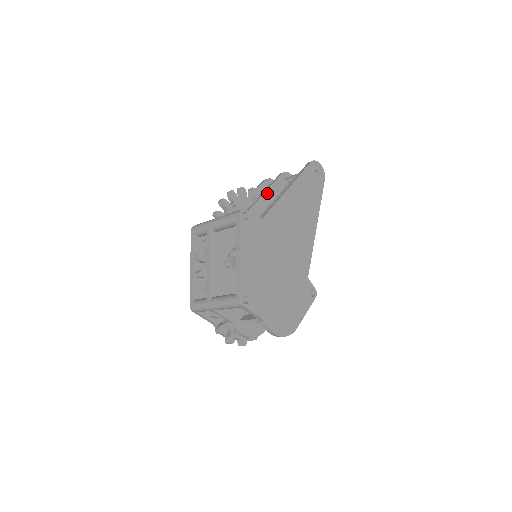
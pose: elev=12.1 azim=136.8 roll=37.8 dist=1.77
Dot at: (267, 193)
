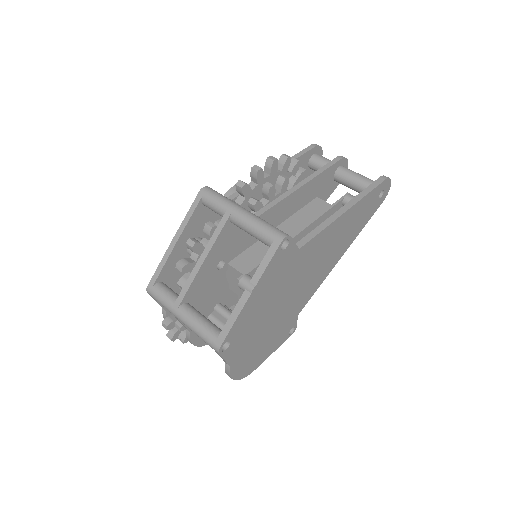
Dot at: (312, 181)
